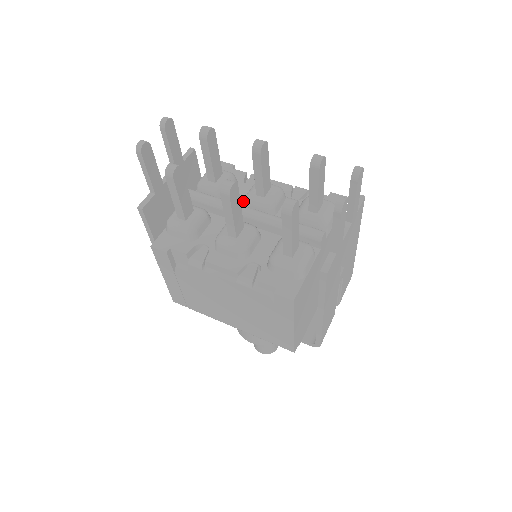
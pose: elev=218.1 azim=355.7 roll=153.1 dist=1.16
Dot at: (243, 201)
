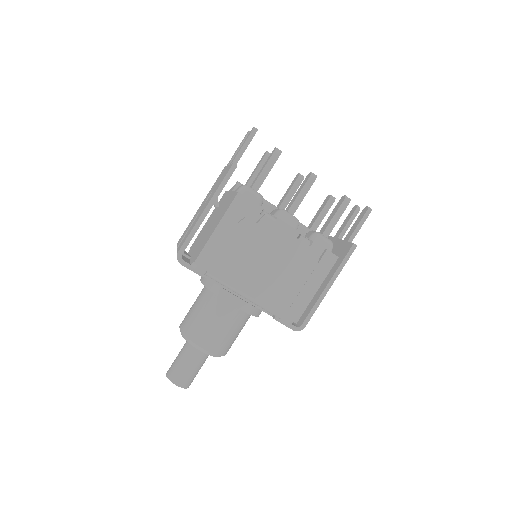
Dot at: occluded
